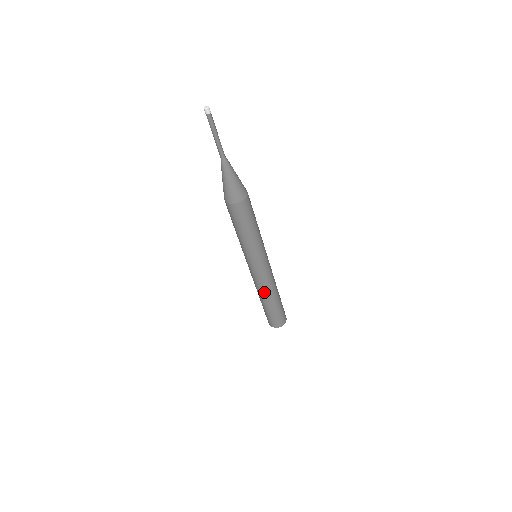
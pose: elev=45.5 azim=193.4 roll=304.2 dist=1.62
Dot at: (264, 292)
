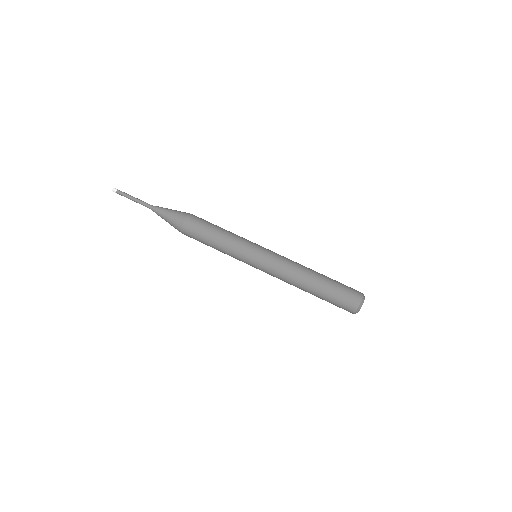
Dot at: (294, 281)
